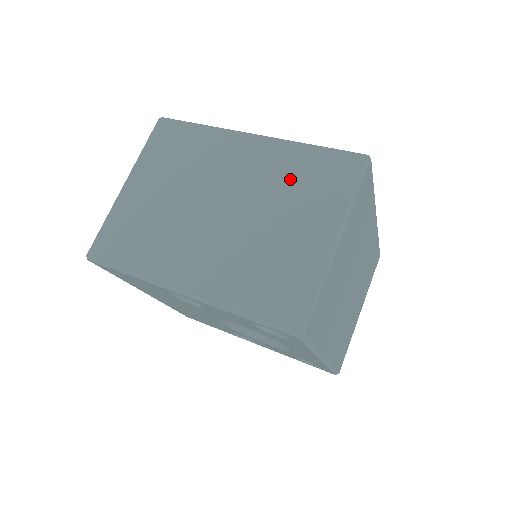
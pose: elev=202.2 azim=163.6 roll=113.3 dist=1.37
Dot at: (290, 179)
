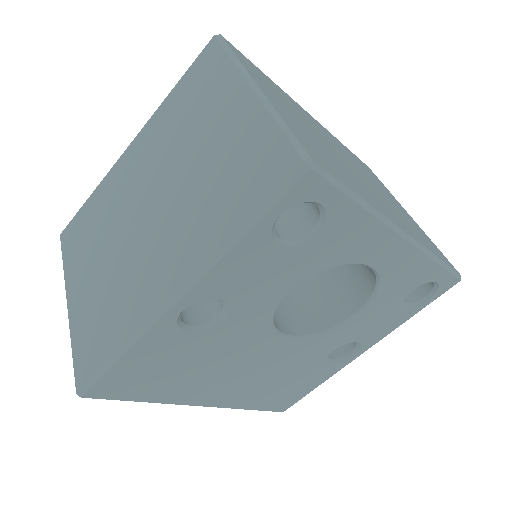
Dot at: (178, 120)
